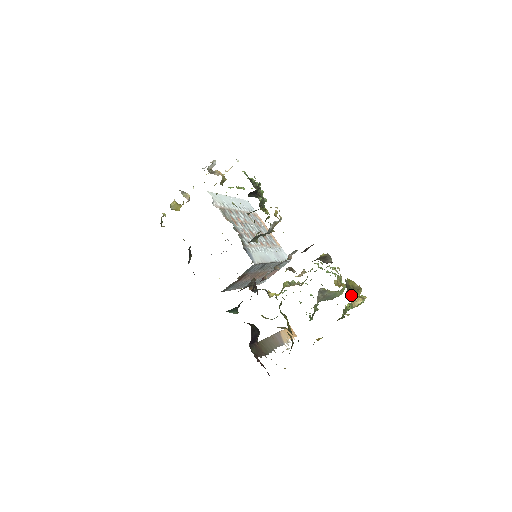
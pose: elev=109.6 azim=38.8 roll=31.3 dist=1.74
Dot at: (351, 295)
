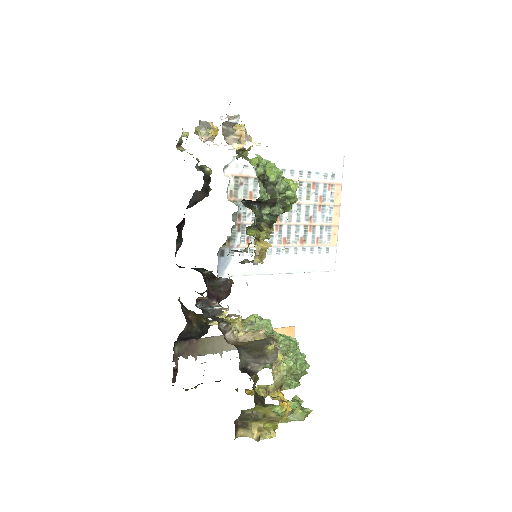
Dot at: (252, 421)
